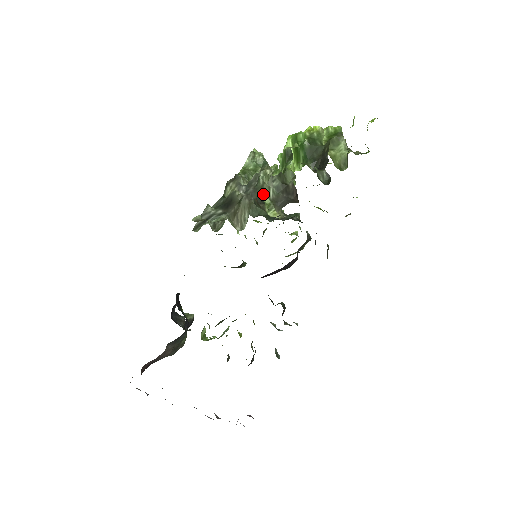
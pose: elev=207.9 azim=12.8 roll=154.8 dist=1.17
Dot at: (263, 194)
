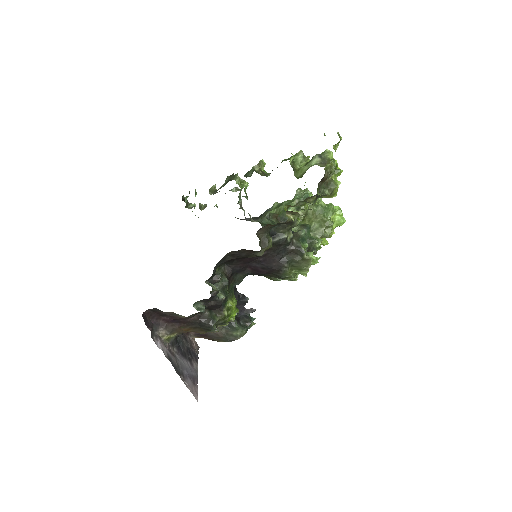
Dot at: (219, 188)
